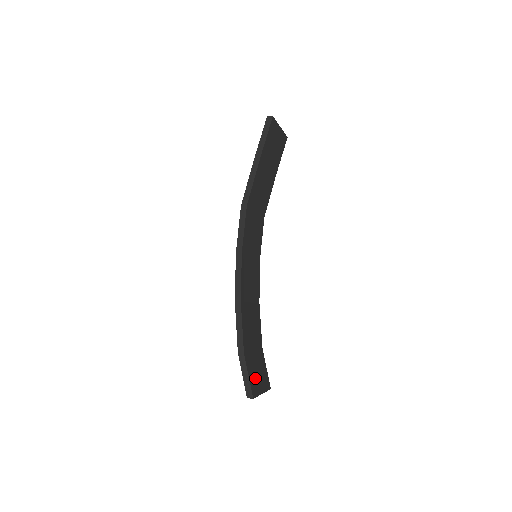
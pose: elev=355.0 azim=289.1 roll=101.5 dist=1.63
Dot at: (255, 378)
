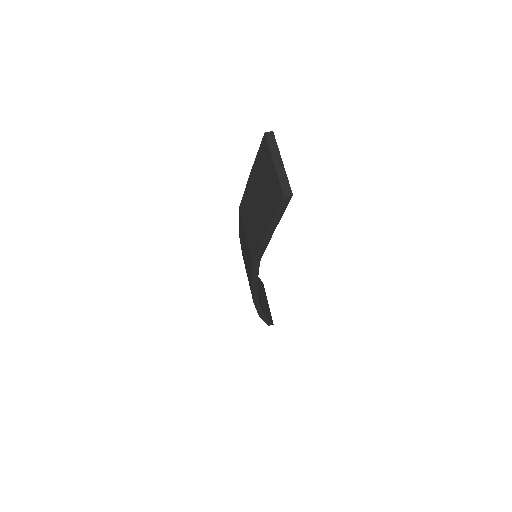
Dot at: (267, 308)
